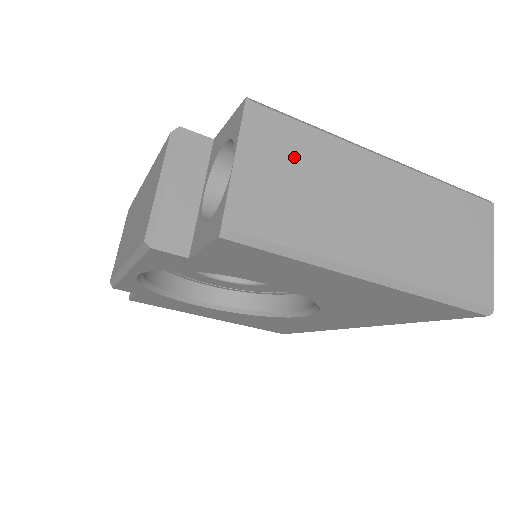
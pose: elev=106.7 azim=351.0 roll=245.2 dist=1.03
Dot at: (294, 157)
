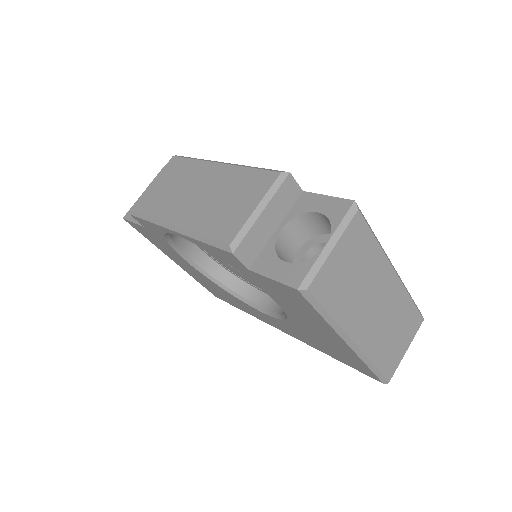
Dot at: (357, 254)
